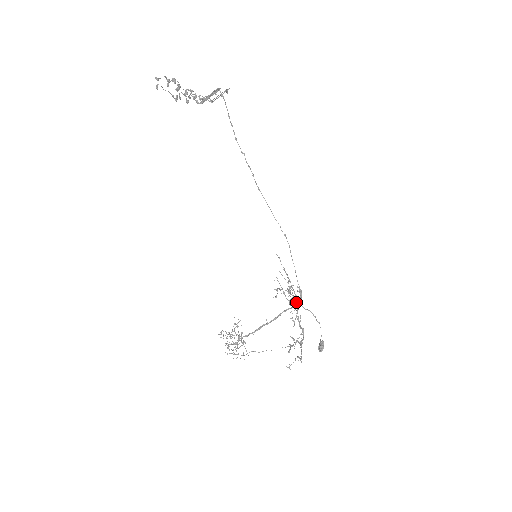
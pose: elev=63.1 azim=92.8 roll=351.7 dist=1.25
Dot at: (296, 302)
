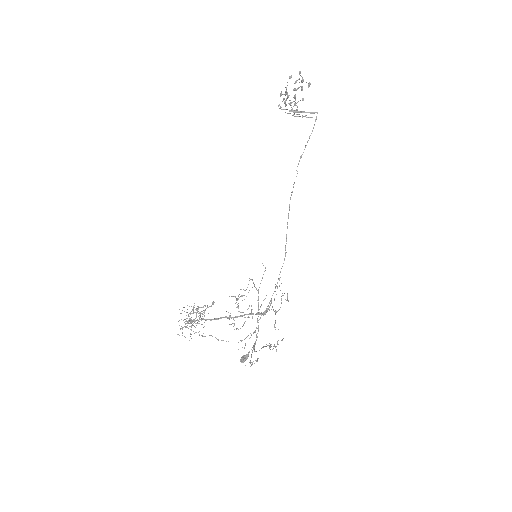
Dot at: occluded
